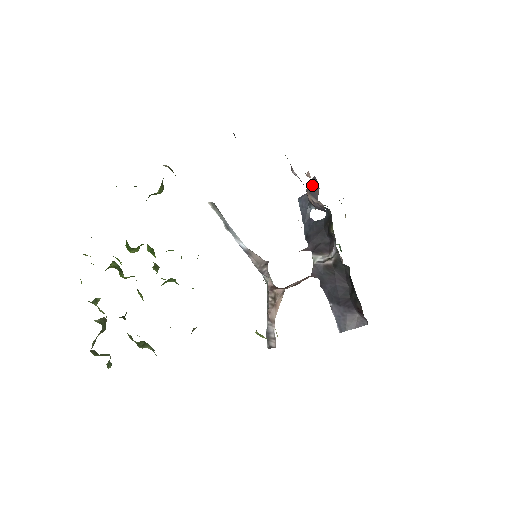
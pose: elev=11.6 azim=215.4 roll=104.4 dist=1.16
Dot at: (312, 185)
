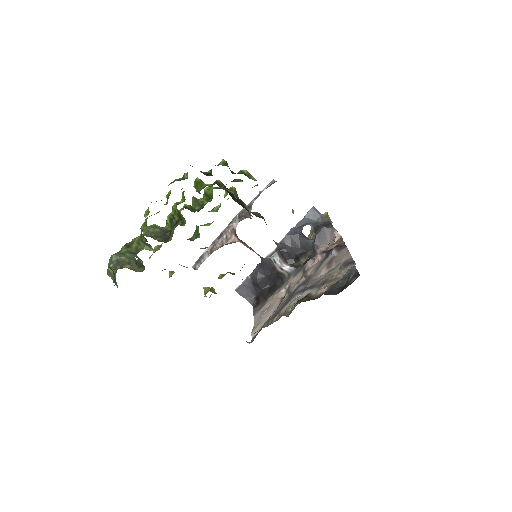
Dot at: (329, 232)
